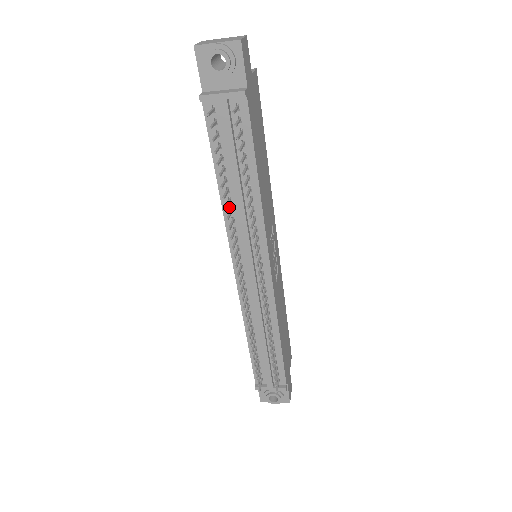
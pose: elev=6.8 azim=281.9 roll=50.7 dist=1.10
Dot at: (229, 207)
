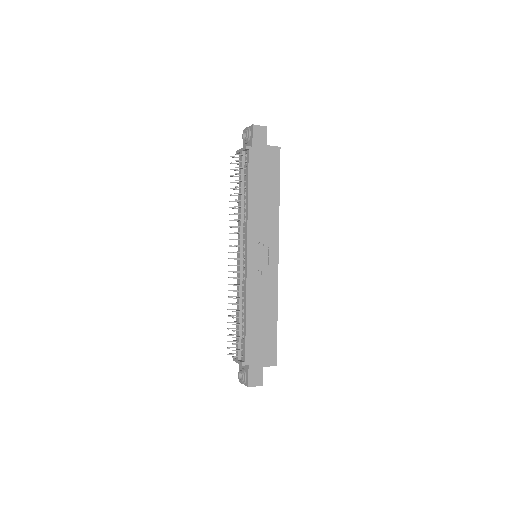
Dot at: occluded
